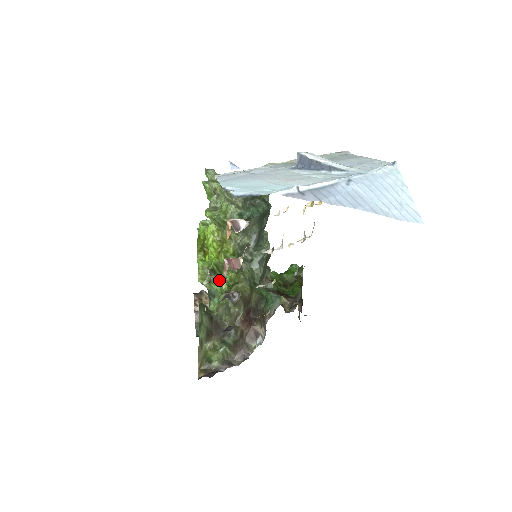
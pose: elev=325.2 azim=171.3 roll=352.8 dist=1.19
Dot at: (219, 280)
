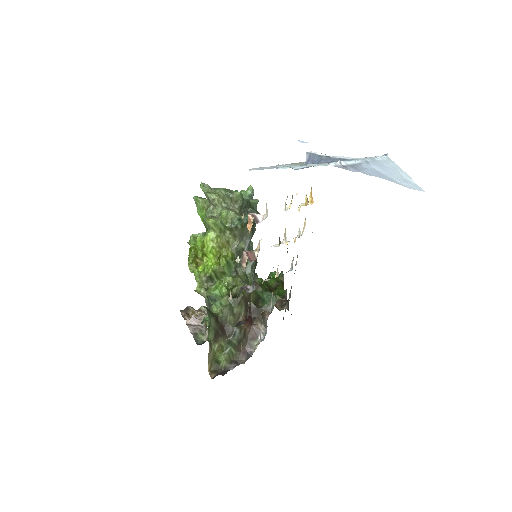
Dot at: (218, 285)
